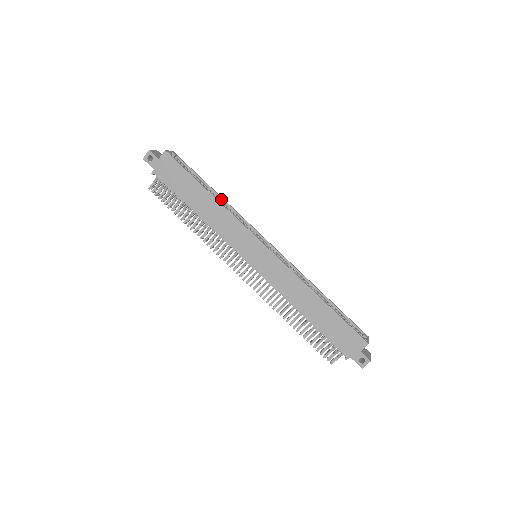
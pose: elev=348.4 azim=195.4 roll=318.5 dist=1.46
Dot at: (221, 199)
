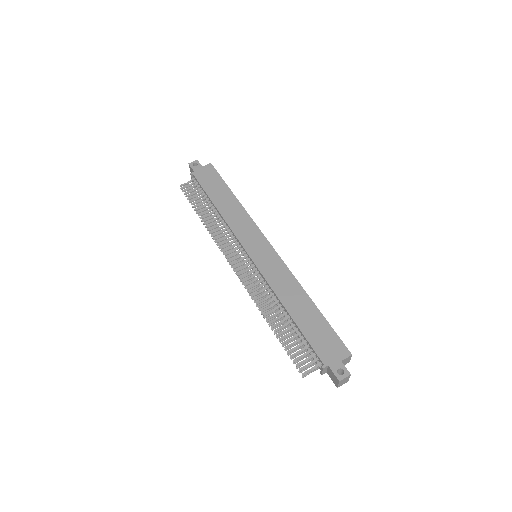
Dot at: occluded
